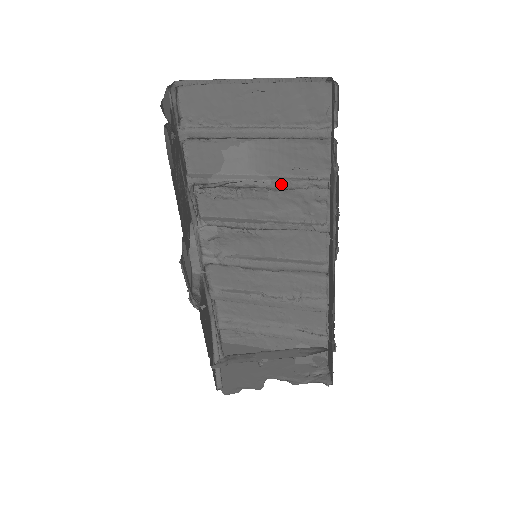
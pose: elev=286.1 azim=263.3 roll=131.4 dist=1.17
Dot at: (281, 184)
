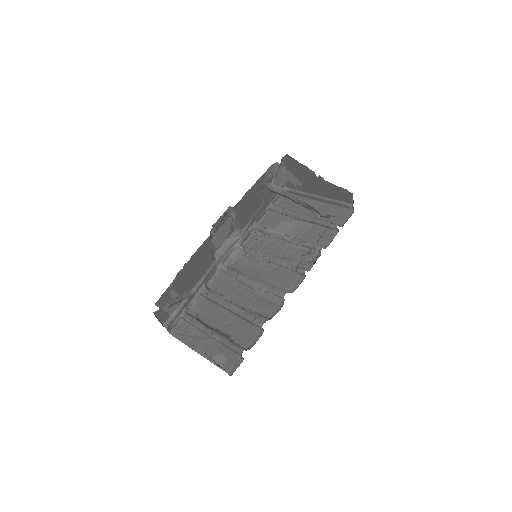
Dot at: (297, 240)
